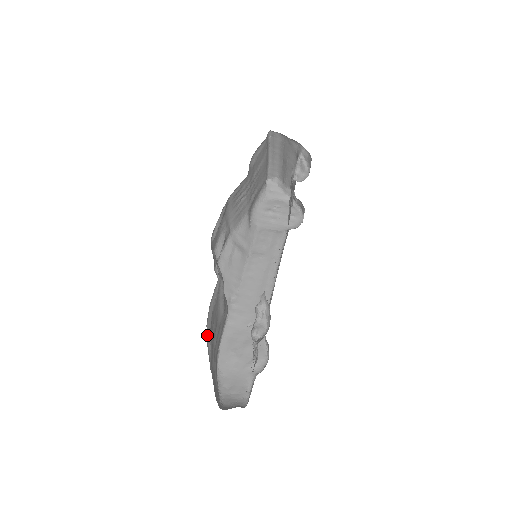
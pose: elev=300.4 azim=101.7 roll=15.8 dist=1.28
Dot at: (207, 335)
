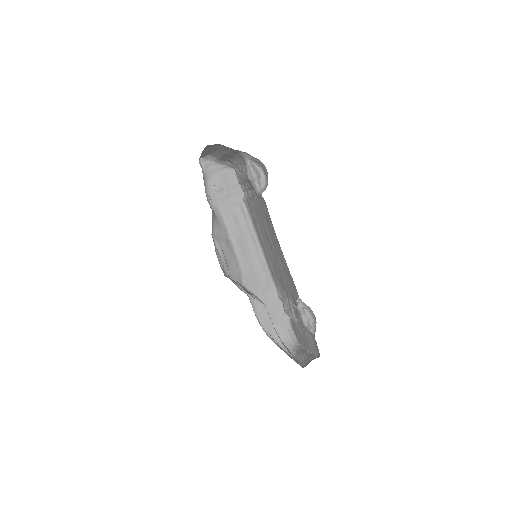
Dot at: occluded
